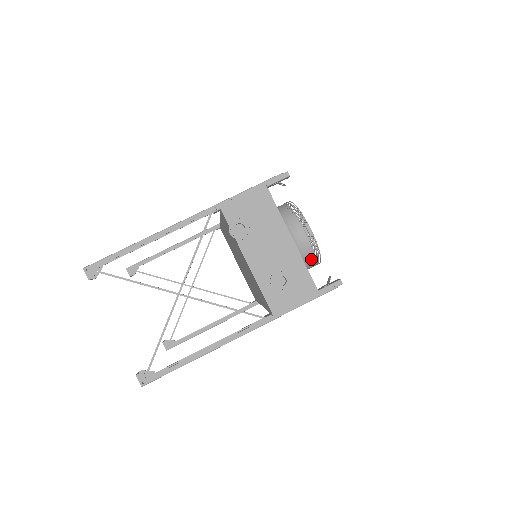
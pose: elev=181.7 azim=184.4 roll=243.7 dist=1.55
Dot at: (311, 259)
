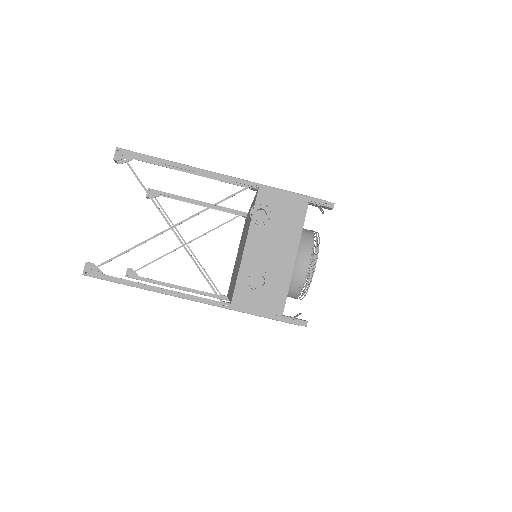
Dot at: (297, 289)
